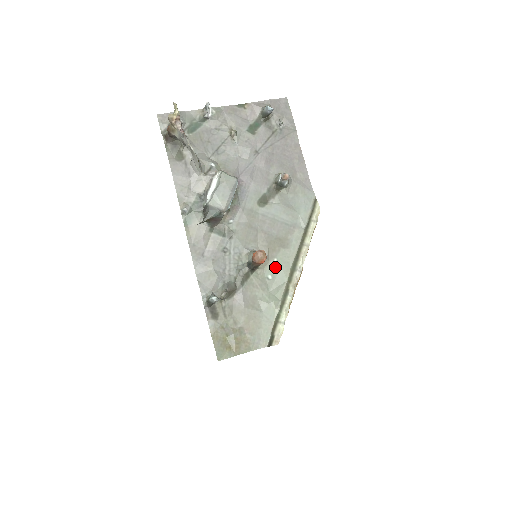
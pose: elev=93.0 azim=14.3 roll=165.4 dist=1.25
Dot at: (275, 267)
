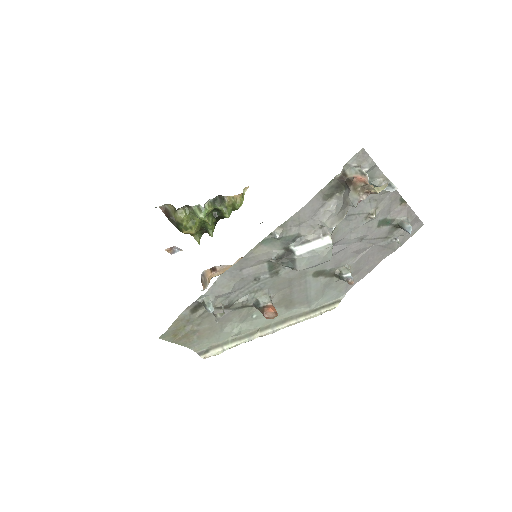
Dot at: occluded
